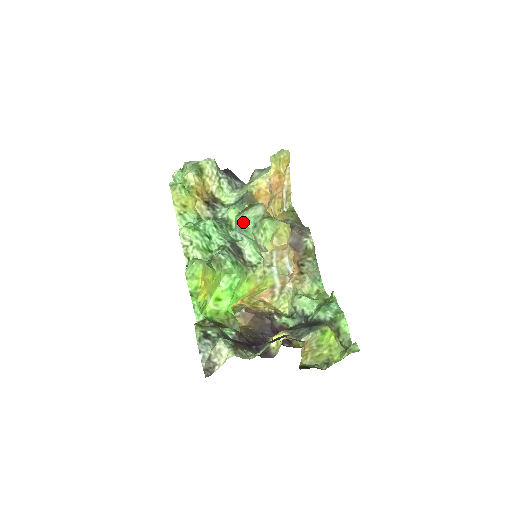
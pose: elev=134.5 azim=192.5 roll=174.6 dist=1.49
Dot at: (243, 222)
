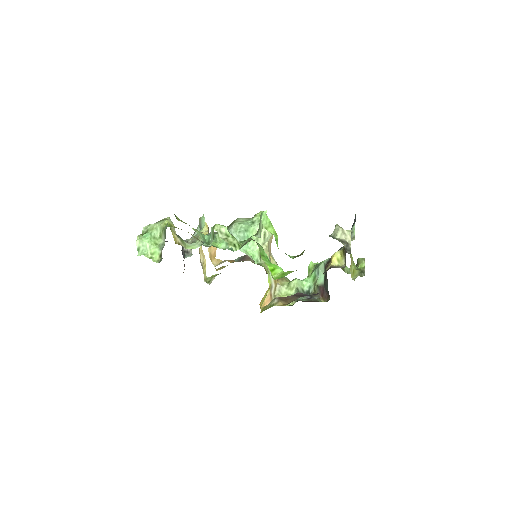
Dot at: (240, 227)
